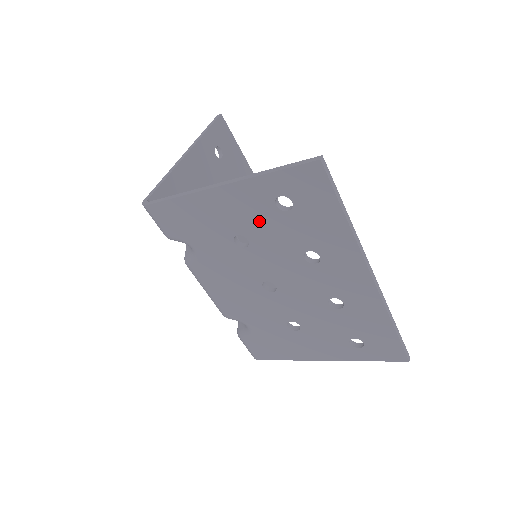
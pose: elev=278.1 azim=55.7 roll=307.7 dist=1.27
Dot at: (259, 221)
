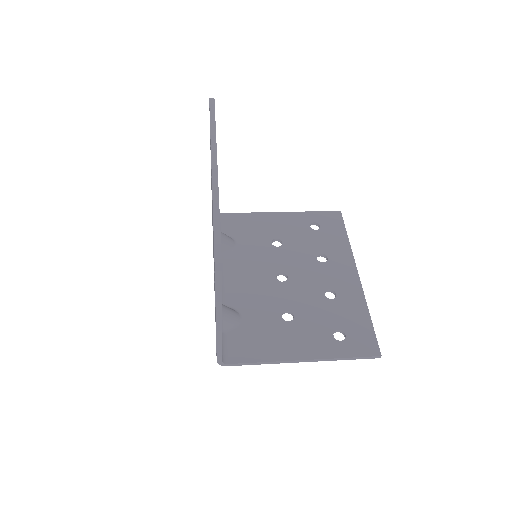
Dot at: (312, 330)
